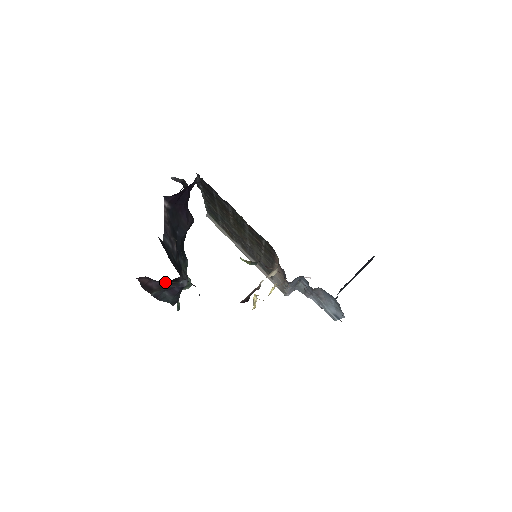
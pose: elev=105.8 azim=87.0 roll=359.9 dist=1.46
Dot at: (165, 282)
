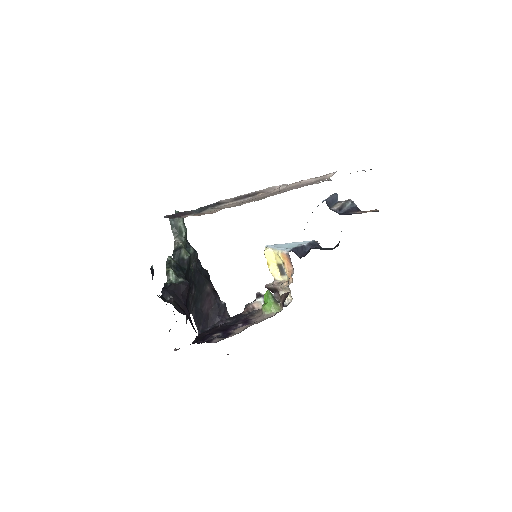
Dot at: occluded
